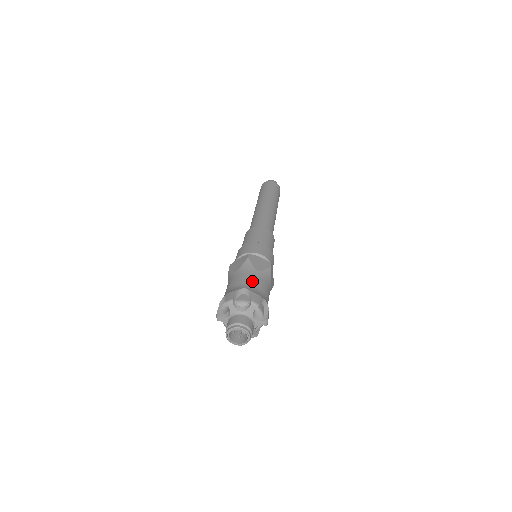
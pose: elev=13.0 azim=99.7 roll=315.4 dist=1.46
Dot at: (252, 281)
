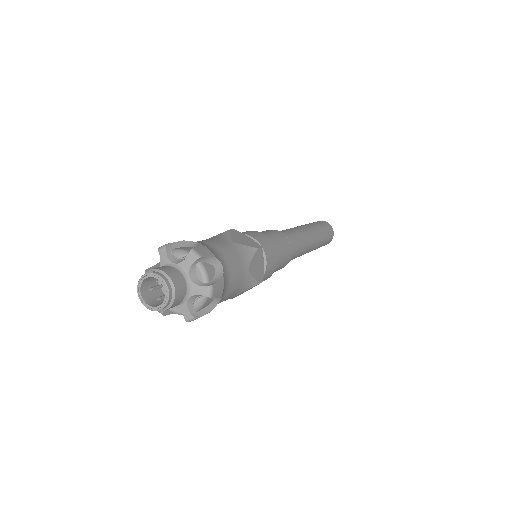
Dot at: (215, 243)
